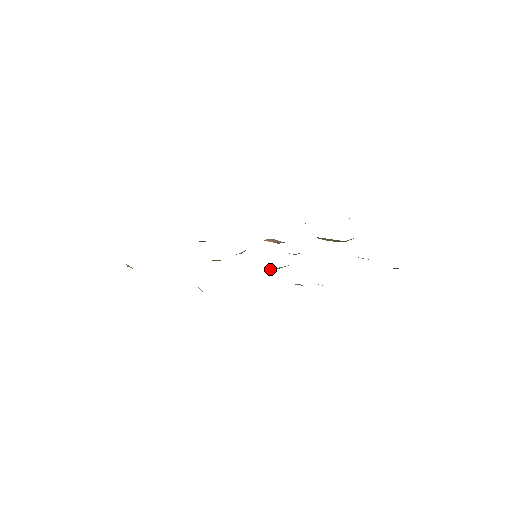
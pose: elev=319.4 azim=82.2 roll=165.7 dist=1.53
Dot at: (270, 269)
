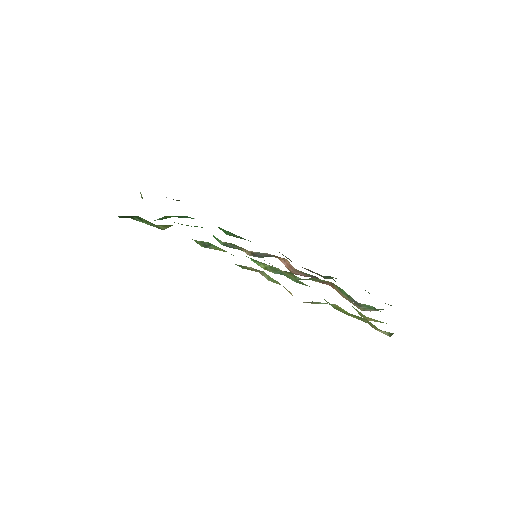
Dot at: (255, 261)
